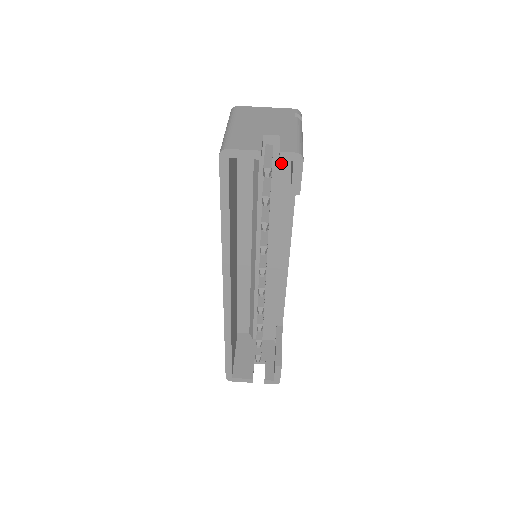
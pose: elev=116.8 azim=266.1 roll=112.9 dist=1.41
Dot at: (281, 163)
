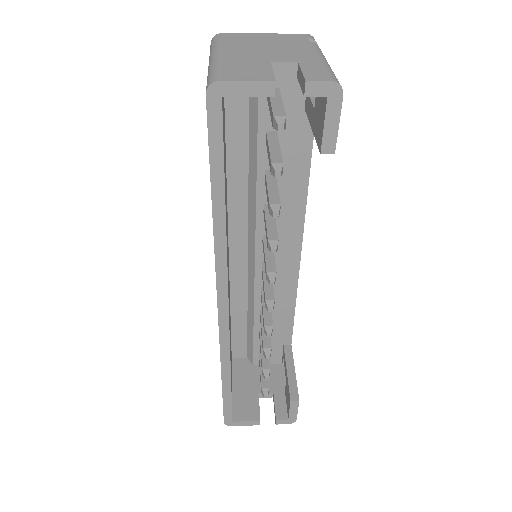
Dot at: (290, 116)
